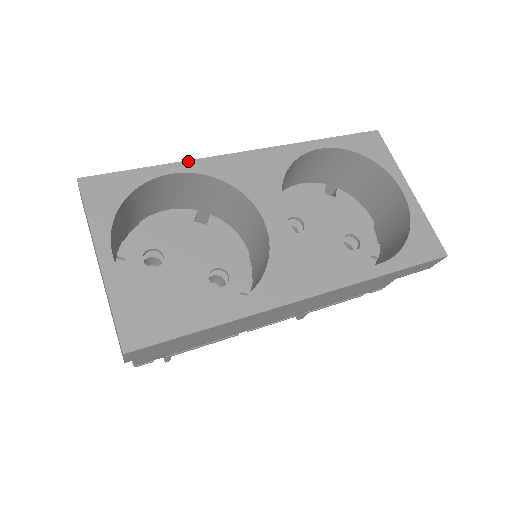
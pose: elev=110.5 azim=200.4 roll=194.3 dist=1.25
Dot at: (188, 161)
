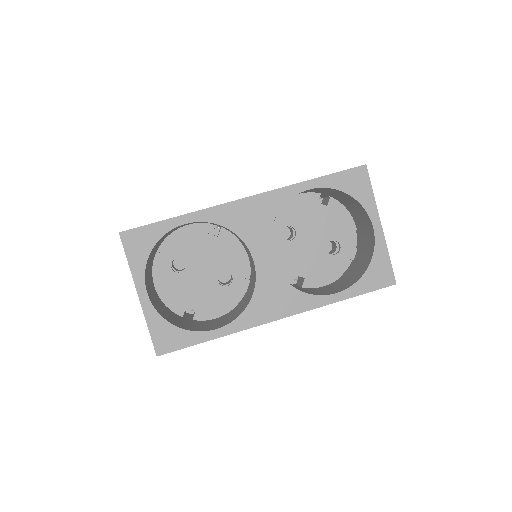
Dot at: (199, 211)
